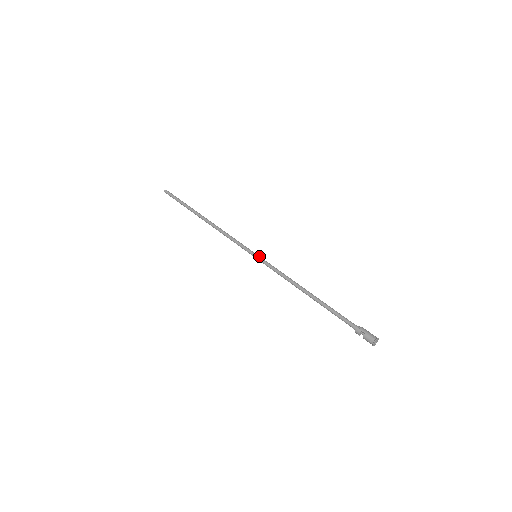
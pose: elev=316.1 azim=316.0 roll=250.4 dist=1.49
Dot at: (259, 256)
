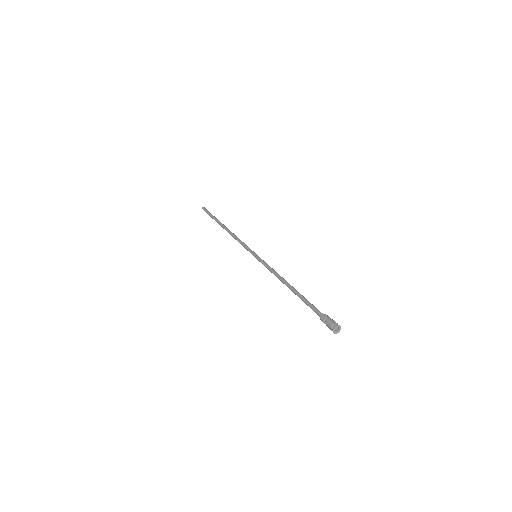
Dot at: occluded
